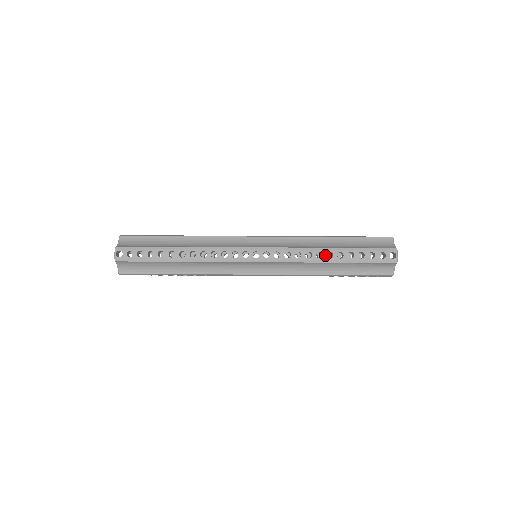
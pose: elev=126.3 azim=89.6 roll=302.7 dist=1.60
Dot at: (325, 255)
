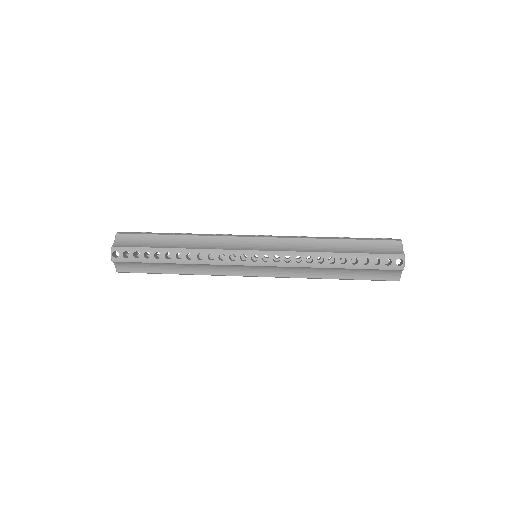
Dot at: (327, 260)
